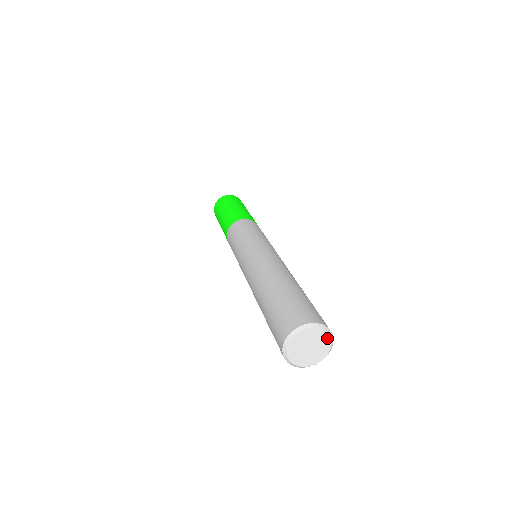
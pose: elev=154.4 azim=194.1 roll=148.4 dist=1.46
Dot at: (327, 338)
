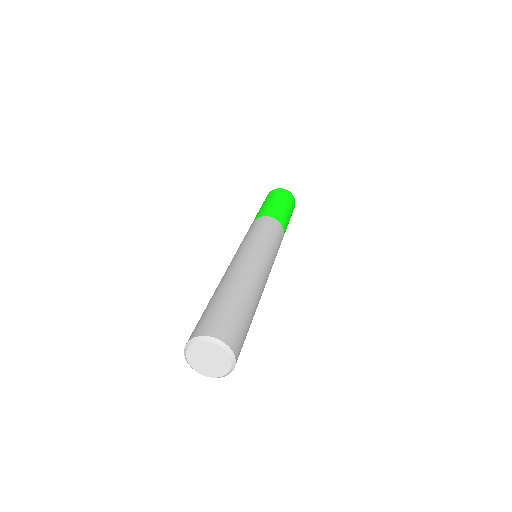
Dot at: (228, 363)
